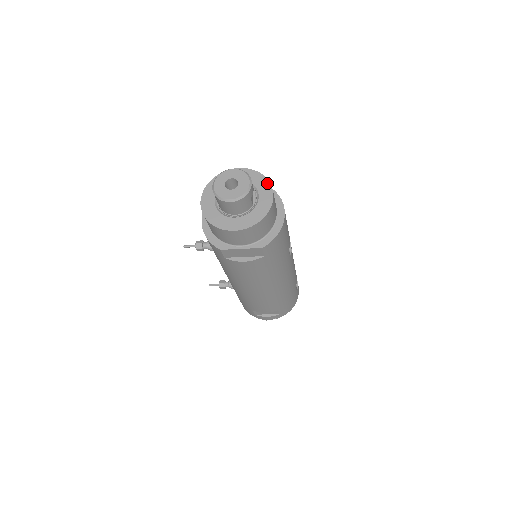
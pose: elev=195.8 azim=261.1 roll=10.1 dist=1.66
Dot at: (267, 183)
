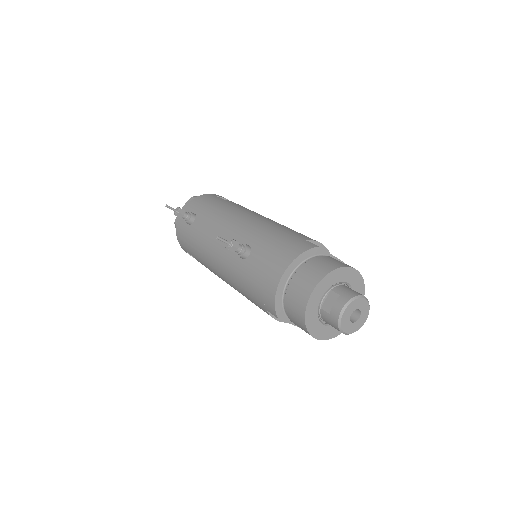
Dot at: occluded
